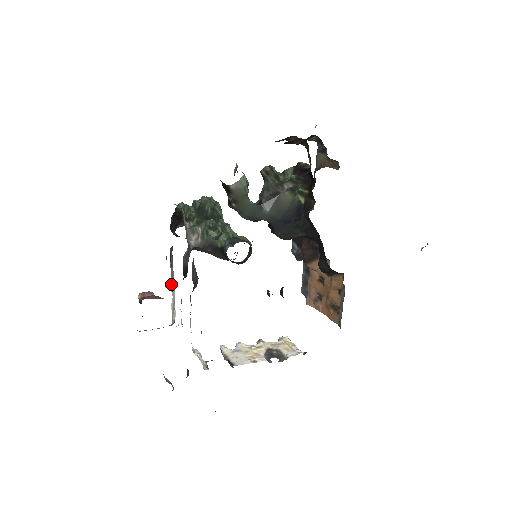
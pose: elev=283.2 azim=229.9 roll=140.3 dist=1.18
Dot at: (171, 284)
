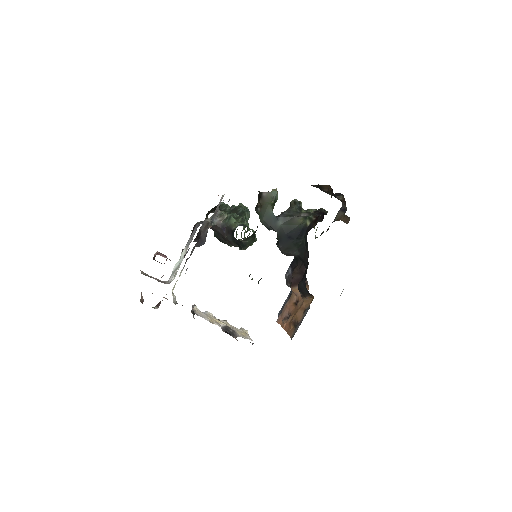
Dot at: (184, 249)
